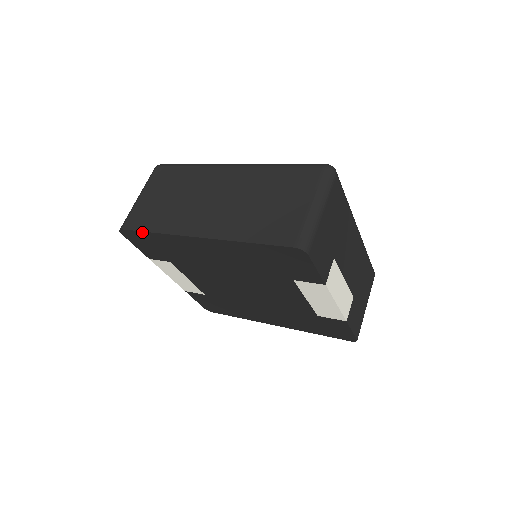
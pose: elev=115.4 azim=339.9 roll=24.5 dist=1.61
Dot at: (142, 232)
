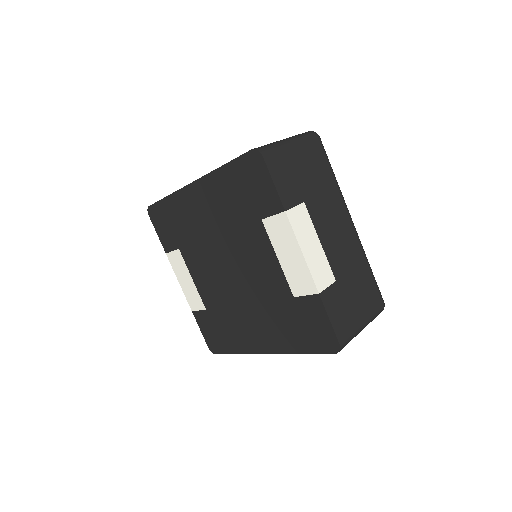
Dot at: (160, 201)
